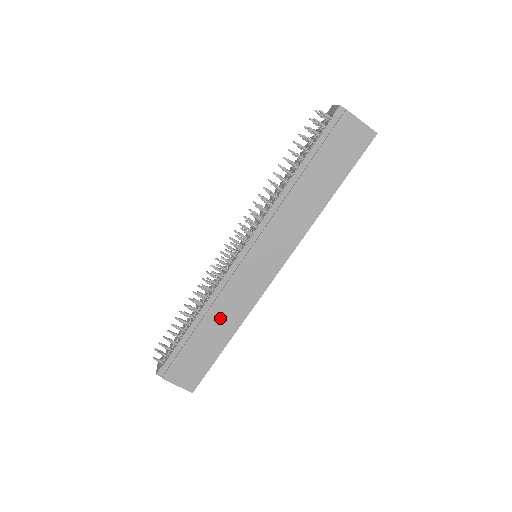
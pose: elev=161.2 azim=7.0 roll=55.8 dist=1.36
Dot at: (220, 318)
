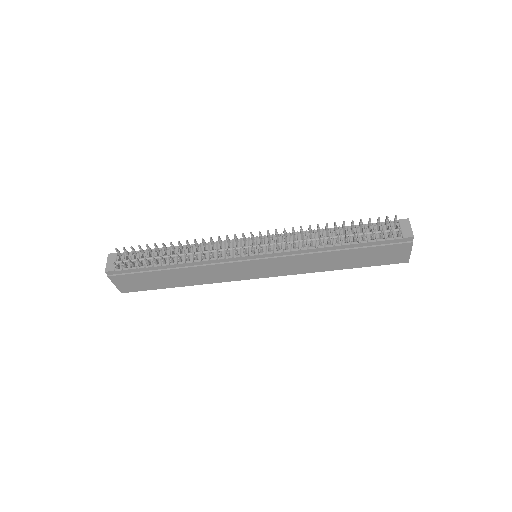
Dot at: (192, 275)
